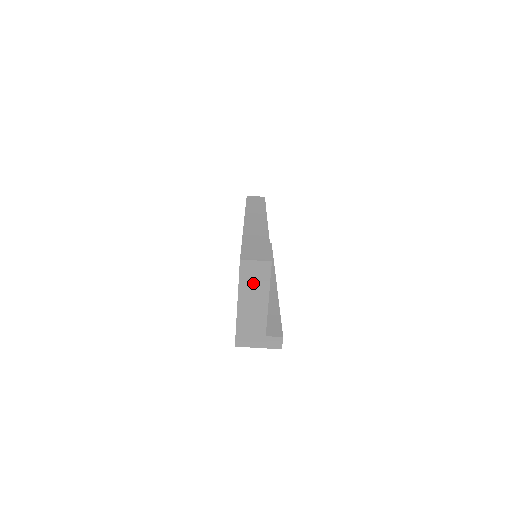
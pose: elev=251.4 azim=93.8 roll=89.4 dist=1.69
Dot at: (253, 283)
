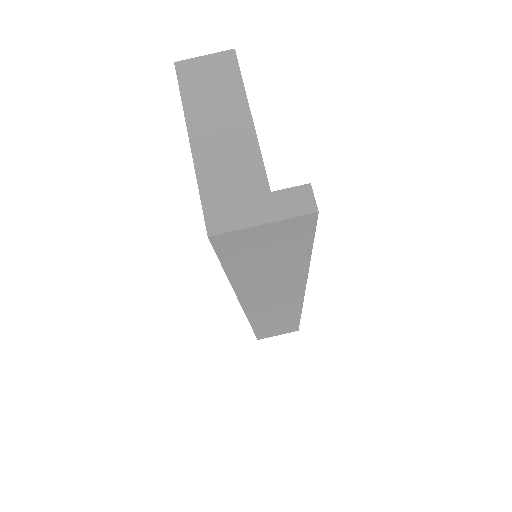
Dot at: (210, 95)
